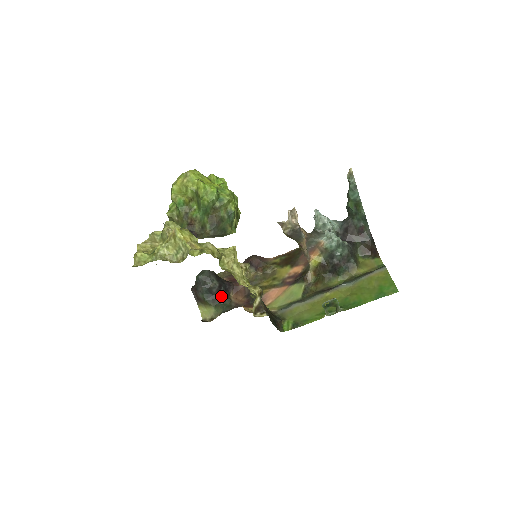
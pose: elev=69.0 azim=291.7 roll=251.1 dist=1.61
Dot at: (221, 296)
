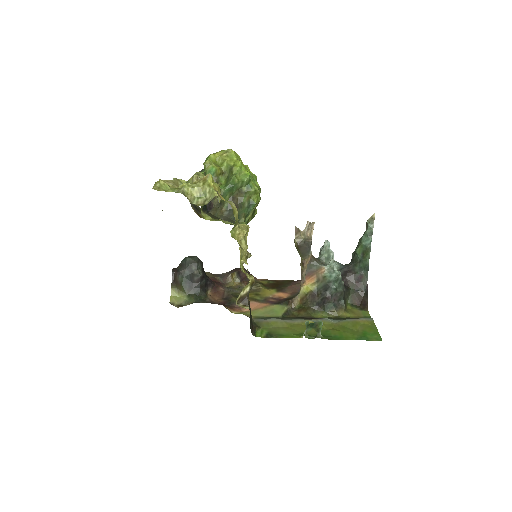
Dot at: (199, 287)
